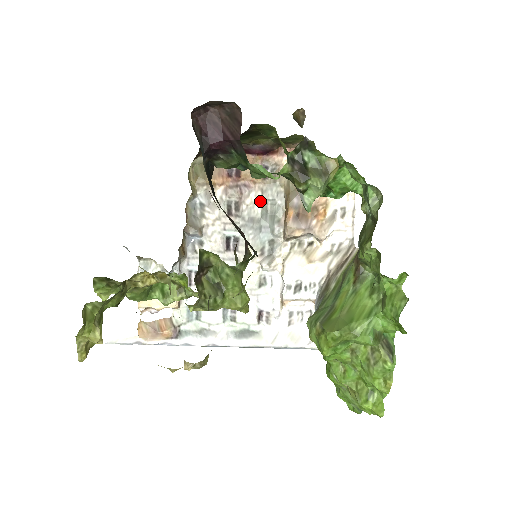
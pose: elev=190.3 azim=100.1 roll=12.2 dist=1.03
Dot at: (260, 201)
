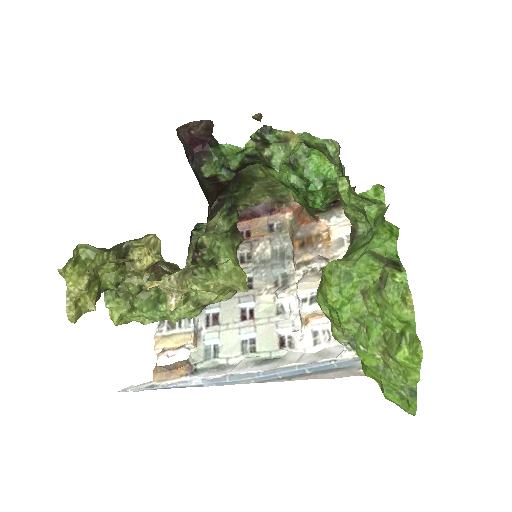
Dot at: (269, 247)
